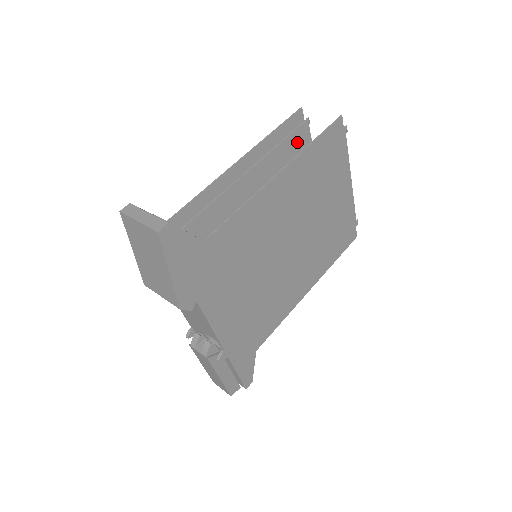
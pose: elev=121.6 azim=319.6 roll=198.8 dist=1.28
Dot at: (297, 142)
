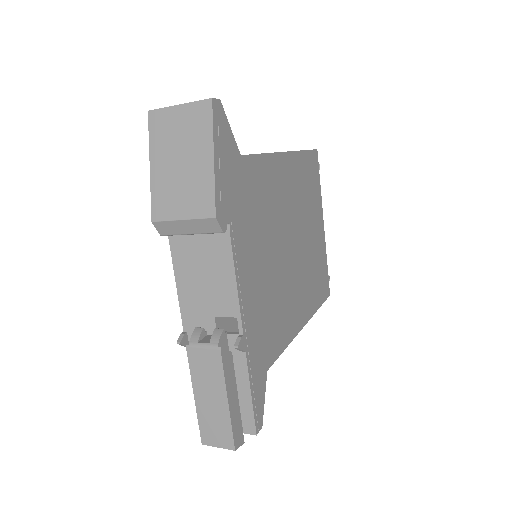
Dot at: occluded
